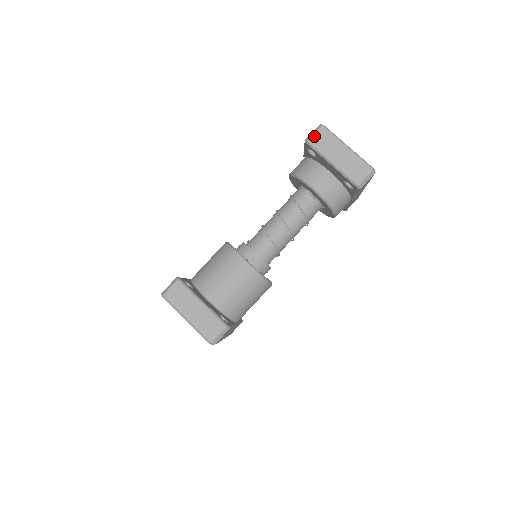
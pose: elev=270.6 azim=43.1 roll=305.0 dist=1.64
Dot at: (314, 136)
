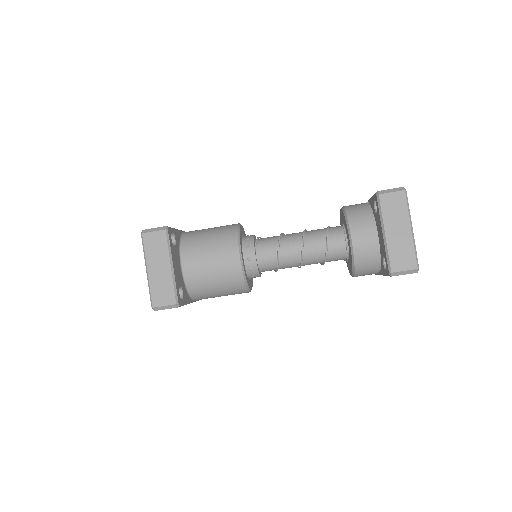
Dot at: (389, 194)
